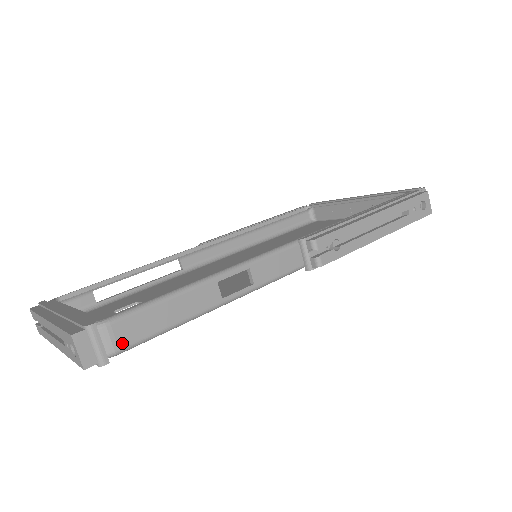
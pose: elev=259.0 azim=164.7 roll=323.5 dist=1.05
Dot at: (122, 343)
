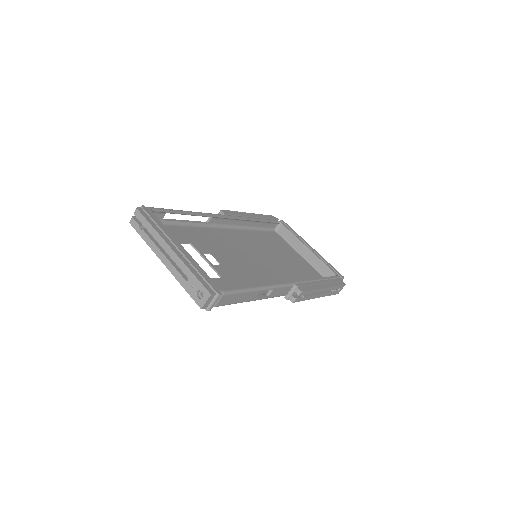
Dot at: (219, 304)
